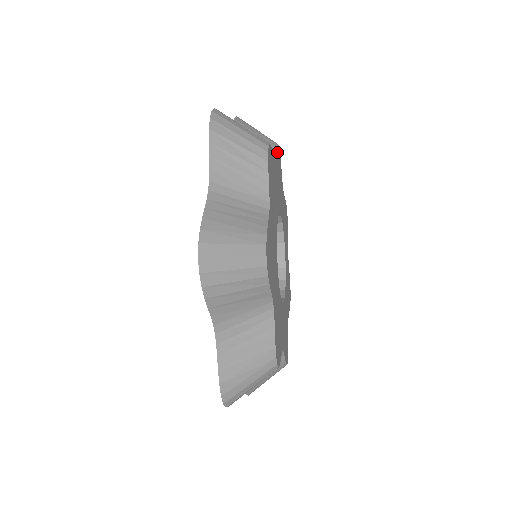
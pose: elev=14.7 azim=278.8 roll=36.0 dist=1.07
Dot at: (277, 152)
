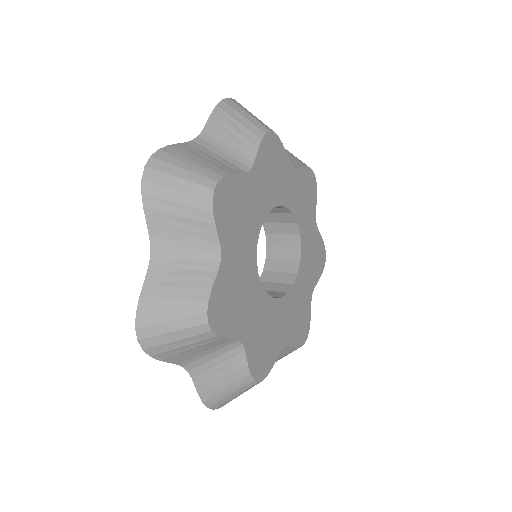
Dot at: (217, 219)
